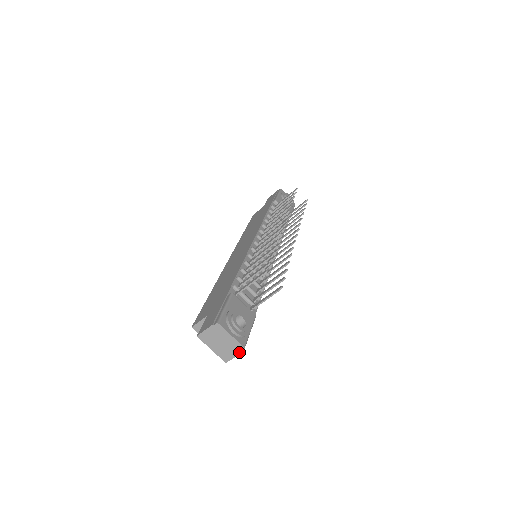
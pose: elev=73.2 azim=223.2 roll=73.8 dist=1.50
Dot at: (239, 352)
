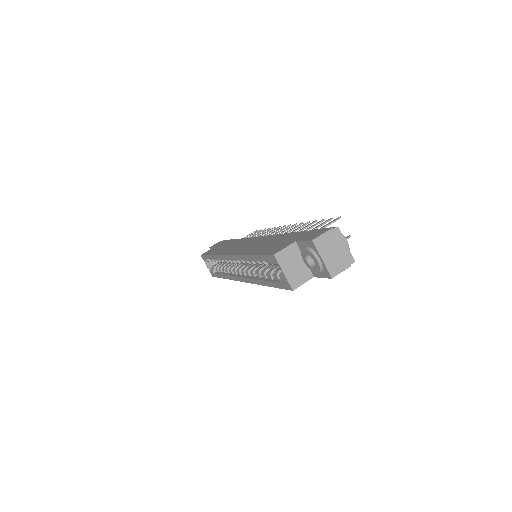
Dot at: (348, 265)
